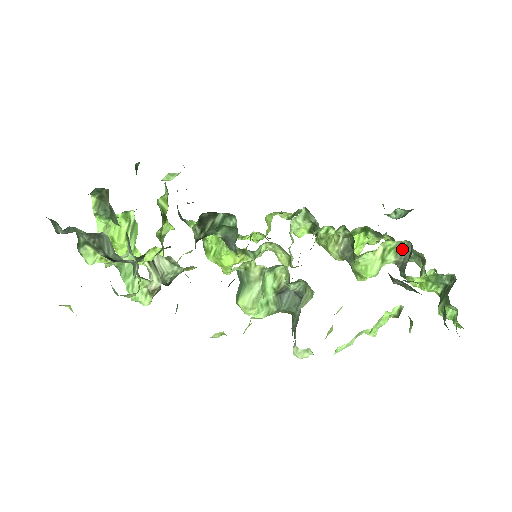
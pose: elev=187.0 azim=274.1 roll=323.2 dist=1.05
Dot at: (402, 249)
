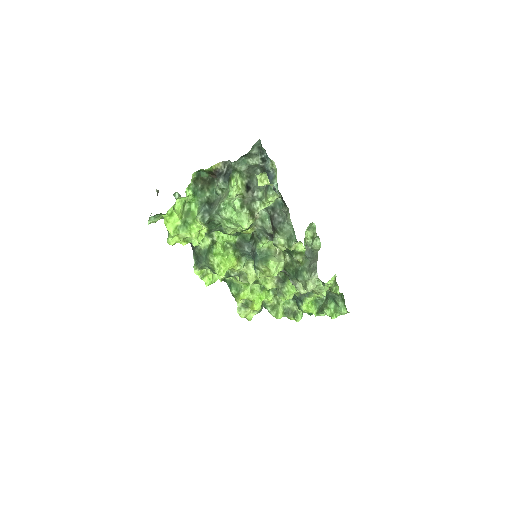
Dot at: occluded
